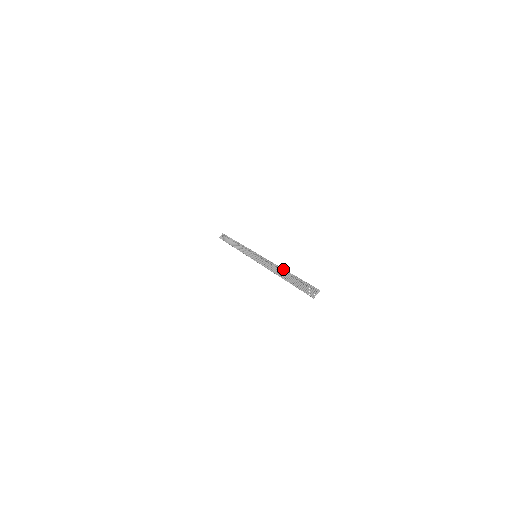
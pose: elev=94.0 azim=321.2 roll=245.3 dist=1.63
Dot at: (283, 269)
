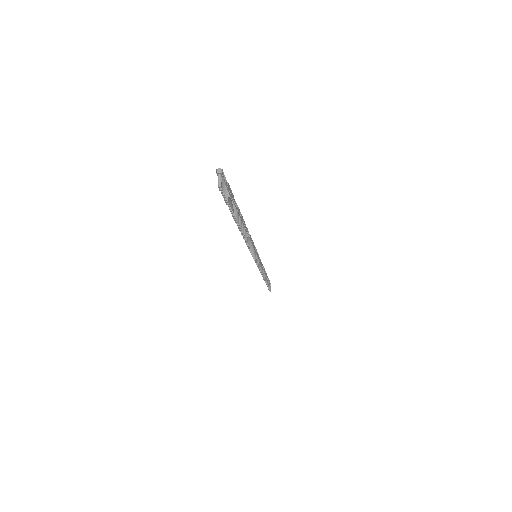
Dot at: occluded
